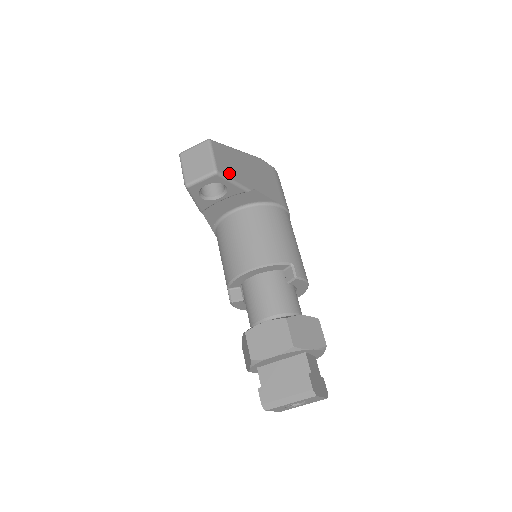
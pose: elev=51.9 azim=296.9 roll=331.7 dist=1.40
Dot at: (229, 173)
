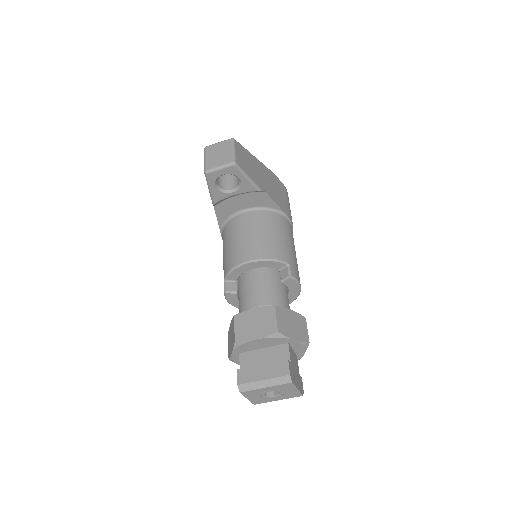
Dot at: (245, 169)
